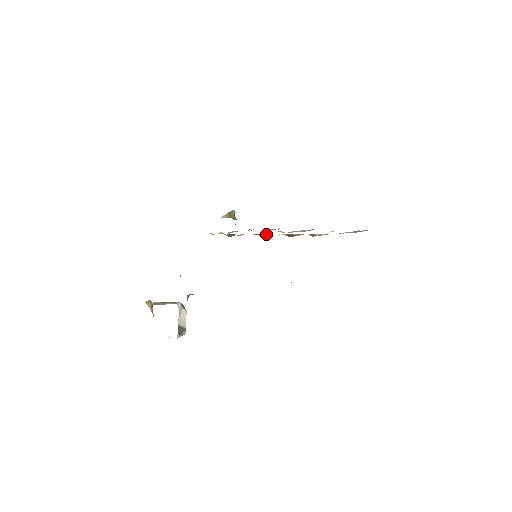
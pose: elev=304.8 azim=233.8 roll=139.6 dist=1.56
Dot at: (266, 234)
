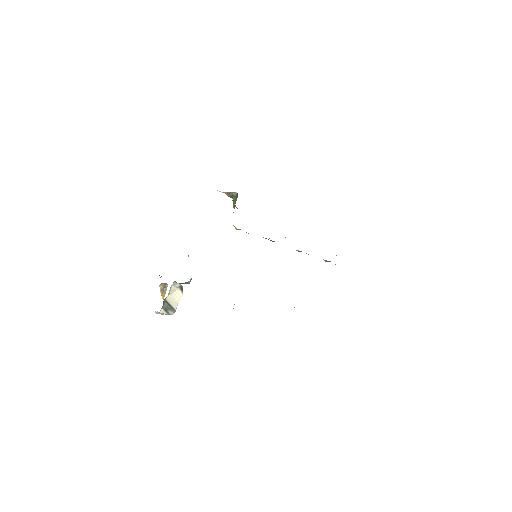
Dot at: occluded
